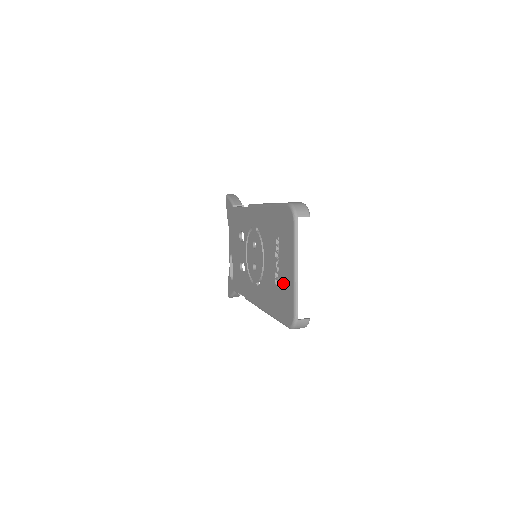
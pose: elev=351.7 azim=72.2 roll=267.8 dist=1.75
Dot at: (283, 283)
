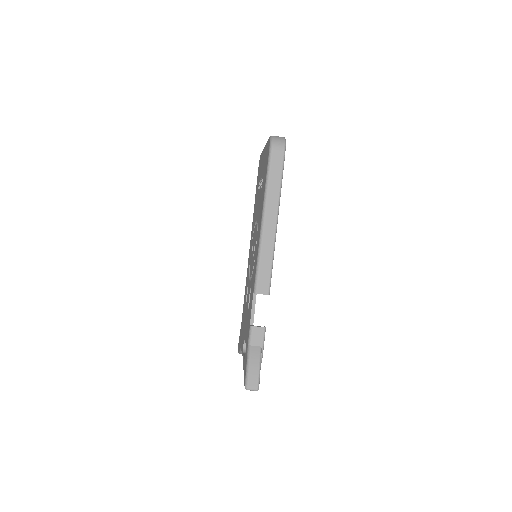
Dot at: (263, 167)
